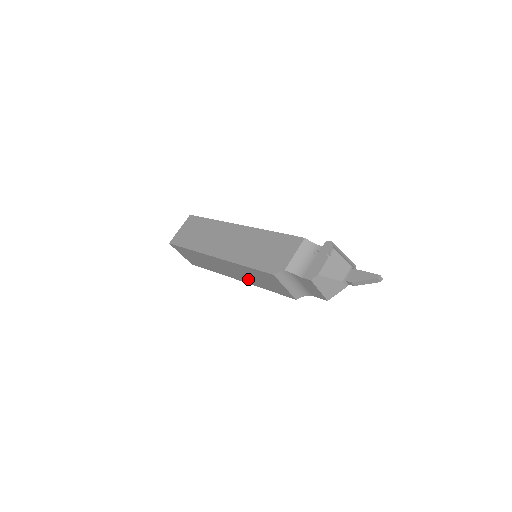
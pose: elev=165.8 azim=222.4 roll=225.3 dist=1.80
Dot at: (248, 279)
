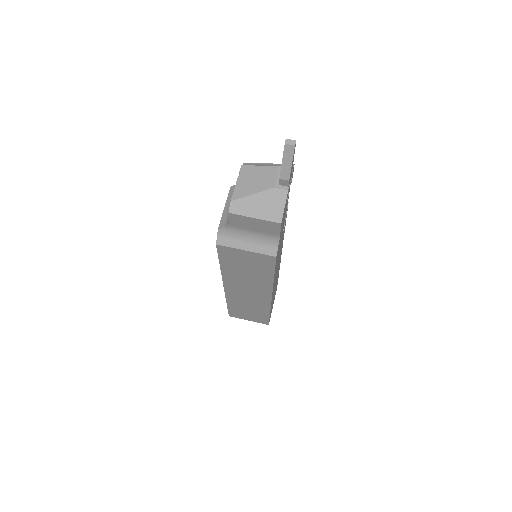
Dot at: (258, 283)
